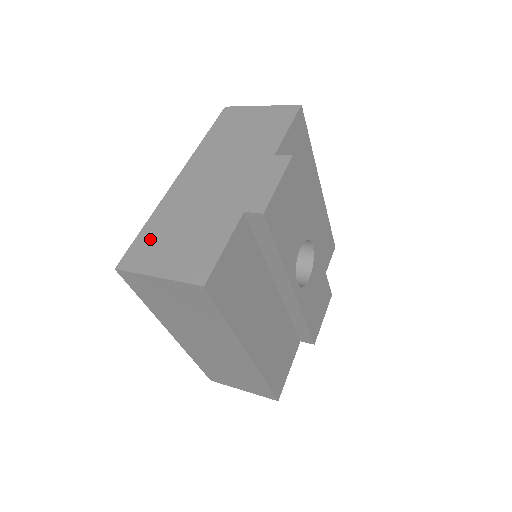
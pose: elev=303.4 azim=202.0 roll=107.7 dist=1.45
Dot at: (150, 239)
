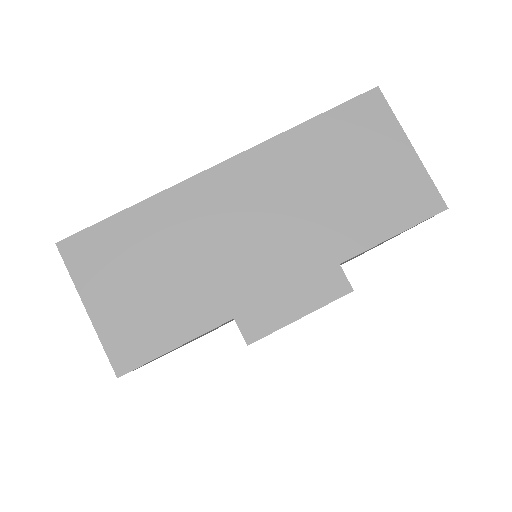
Dot at: (119, 240)
